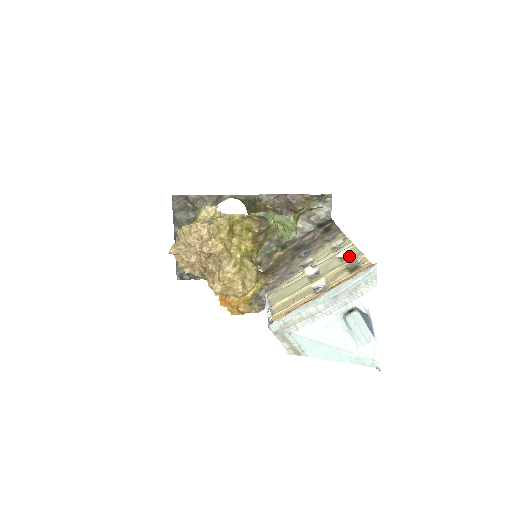
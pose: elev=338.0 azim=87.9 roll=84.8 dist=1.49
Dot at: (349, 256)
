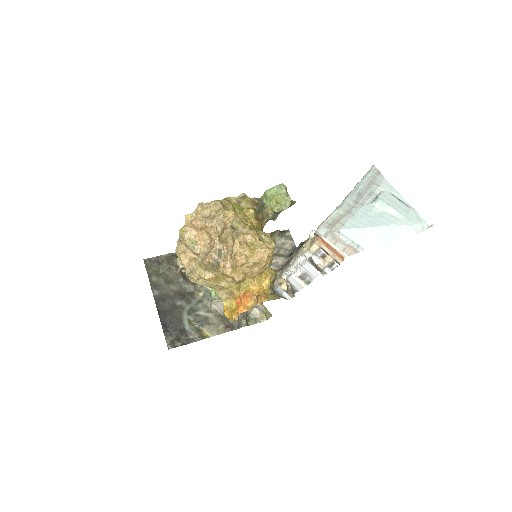
Dot at: occluded
